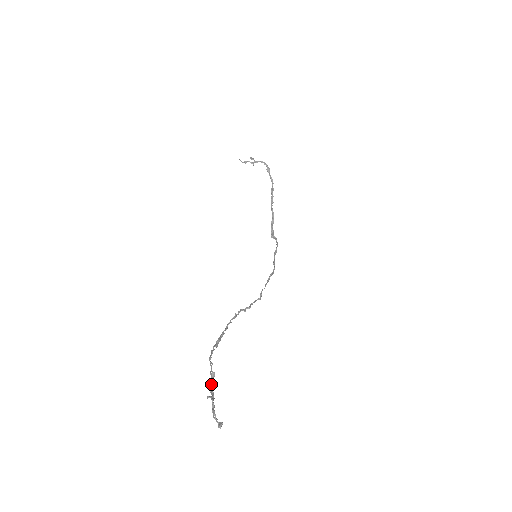
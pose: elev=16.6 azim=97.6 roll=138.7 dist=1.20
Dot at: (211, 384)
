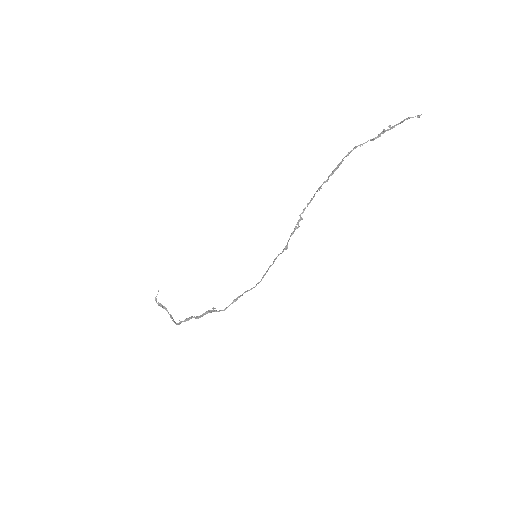
Dot at: (381, 133)
